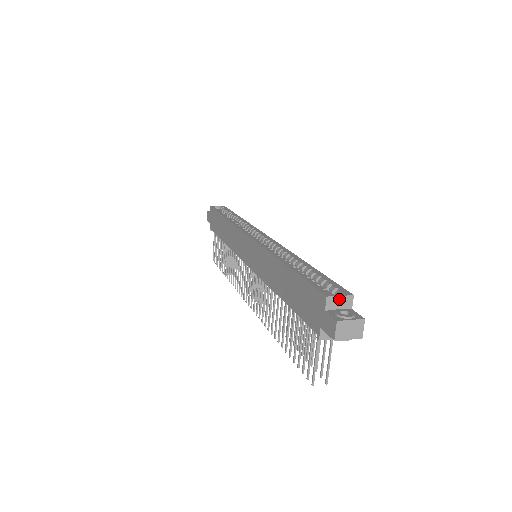
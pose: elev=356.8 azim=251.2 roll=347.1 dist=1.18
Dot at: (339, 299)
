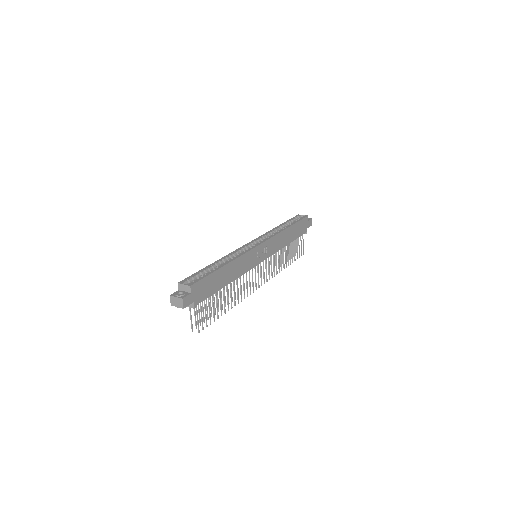
Dot at: (184, 286)
